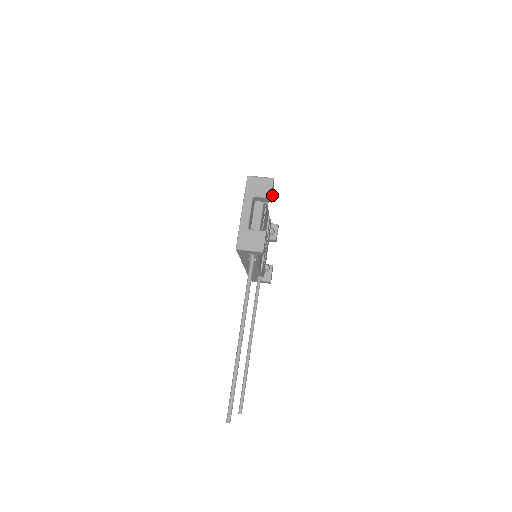
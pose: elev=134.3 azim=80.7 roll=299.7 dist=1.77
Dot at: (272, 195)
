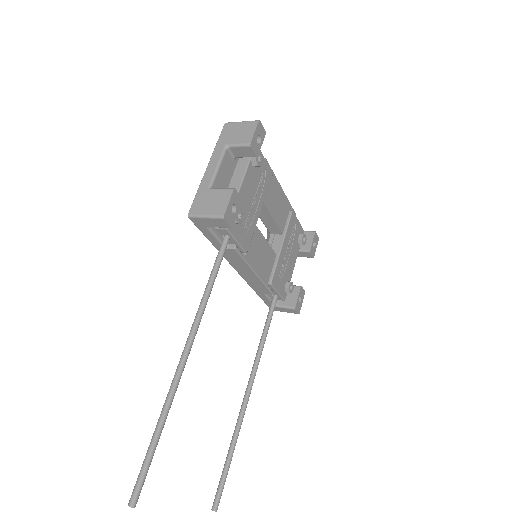
Dot at: (259, 147)
